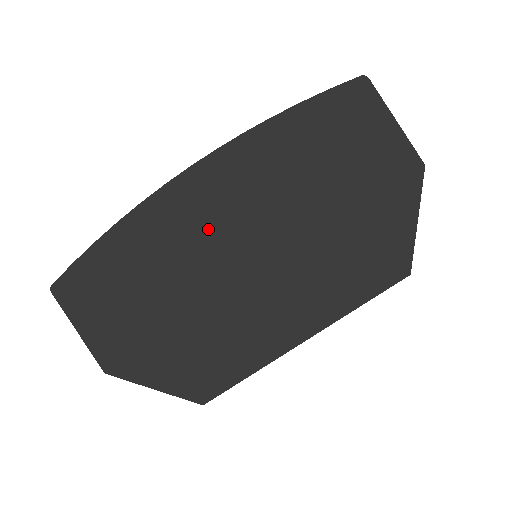
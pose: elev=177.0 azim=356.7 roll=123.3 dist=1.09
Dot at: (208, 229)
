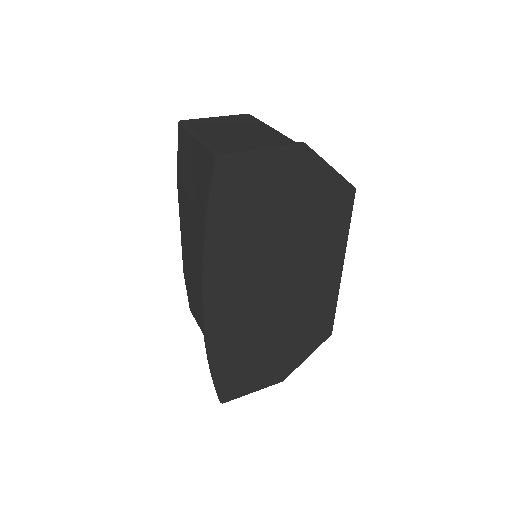
Dot at: (248, 307)
